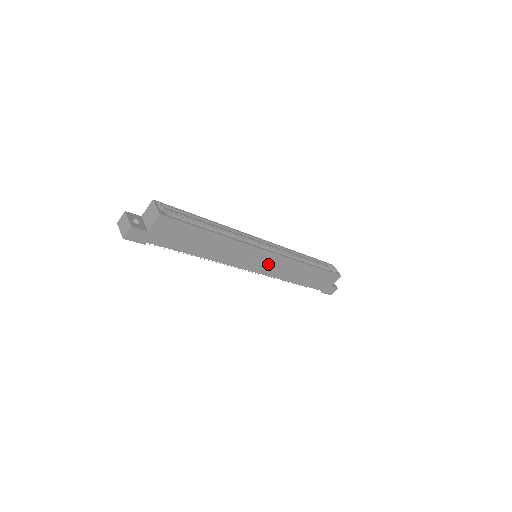
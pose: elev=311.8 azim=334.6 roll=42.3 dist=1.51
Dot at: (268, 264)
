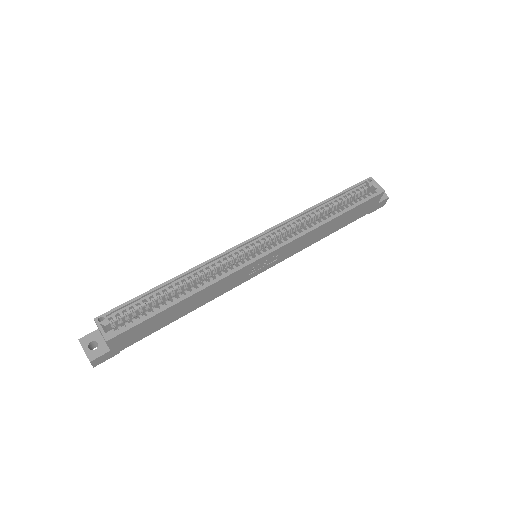
Dot at: (274, 258)
